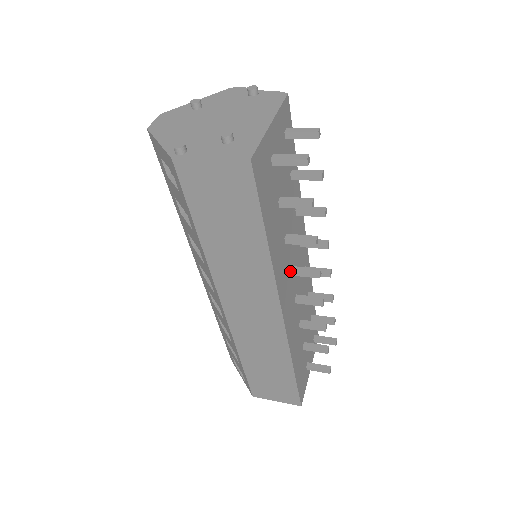
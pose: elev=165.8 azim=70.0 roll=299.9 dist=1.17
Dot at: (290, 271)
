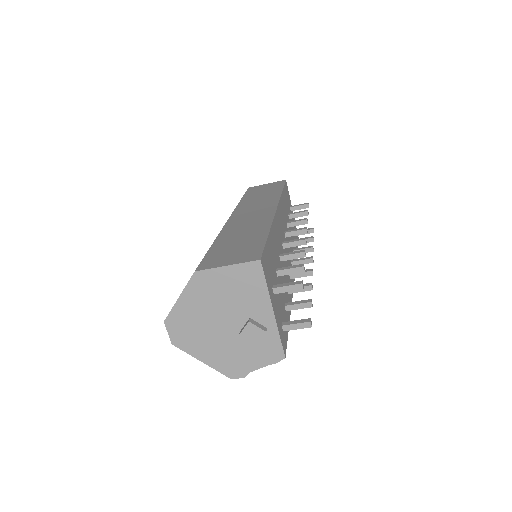
Dot at: (285, 231)
